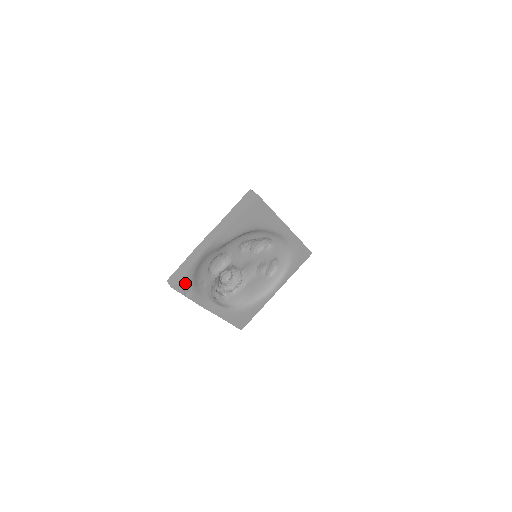
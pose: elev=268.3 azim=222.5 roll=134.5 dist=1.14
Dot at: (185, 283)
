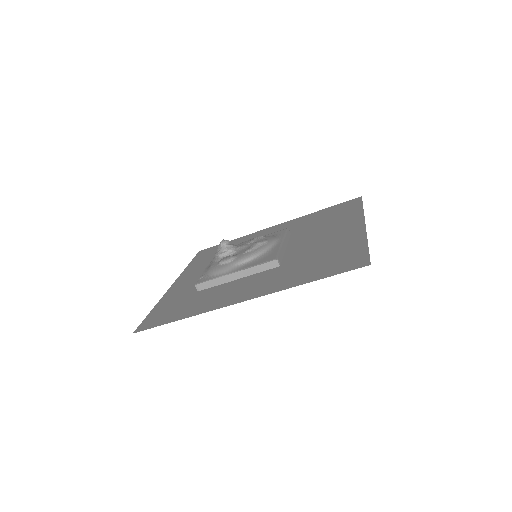
Dot at: occluded
